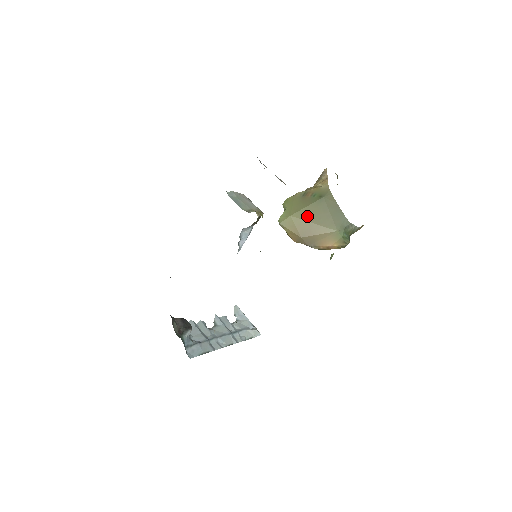
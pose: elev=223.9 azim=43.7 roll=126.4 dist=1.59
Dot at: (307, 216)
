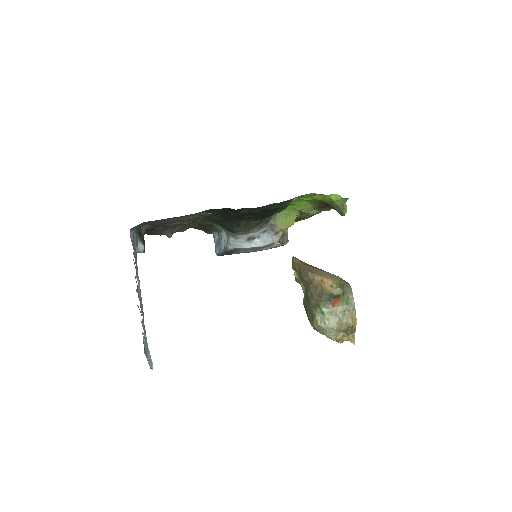
Dot at: occluded
